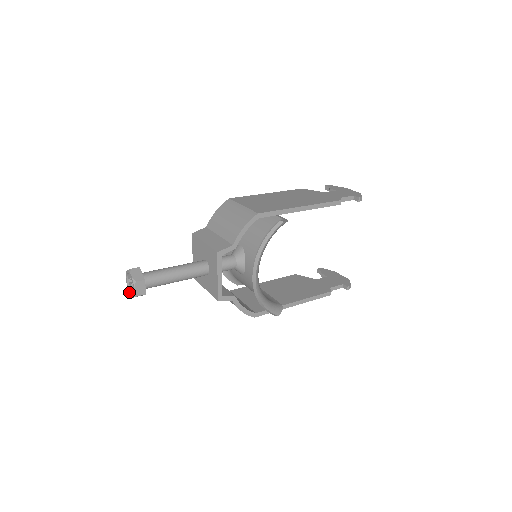
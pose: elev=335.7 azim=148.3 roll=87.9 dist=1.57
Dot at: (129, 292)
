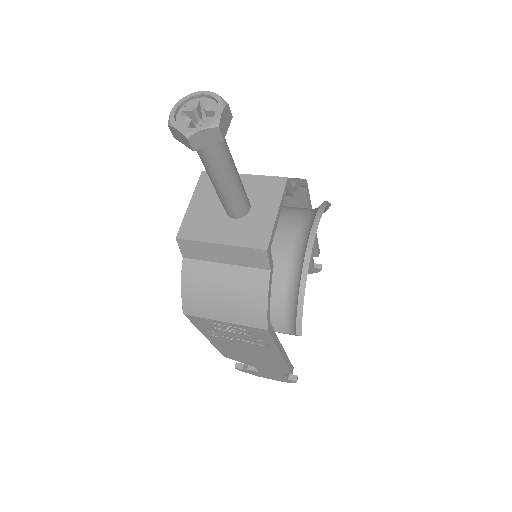
Dot at: (179, 127)
